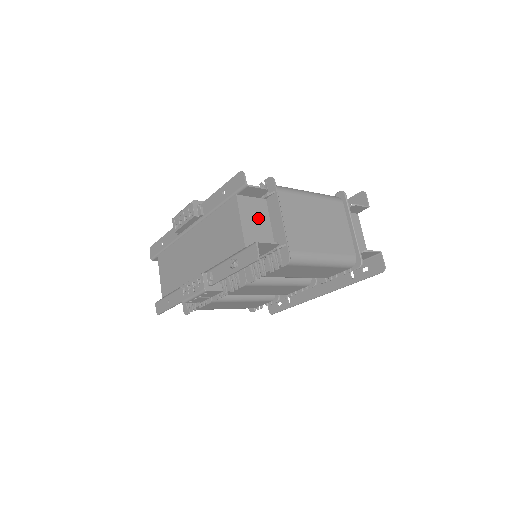
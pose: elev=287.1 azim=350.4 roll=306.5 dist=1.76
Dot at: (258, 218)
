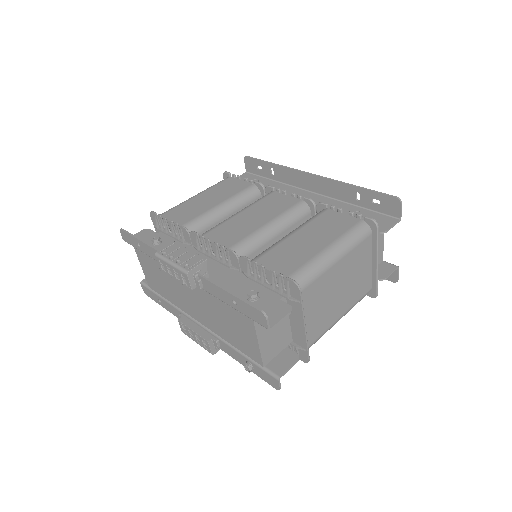
Dot at: (276, 325)
